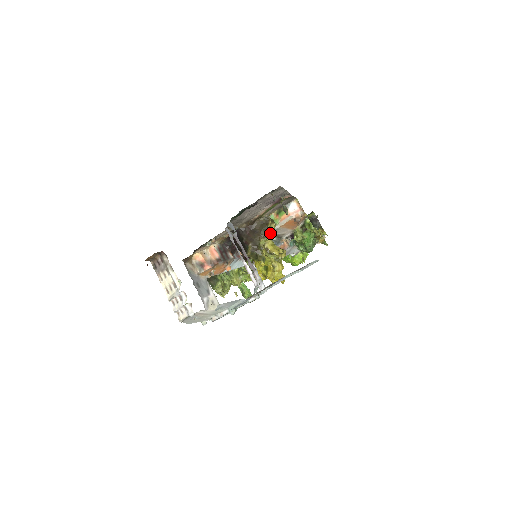
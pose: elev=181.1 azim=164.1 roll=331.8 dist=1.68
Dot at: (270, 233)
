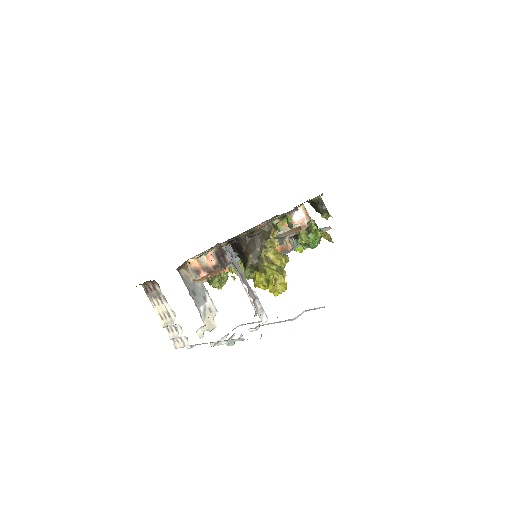
Dot at: (272, 241)
